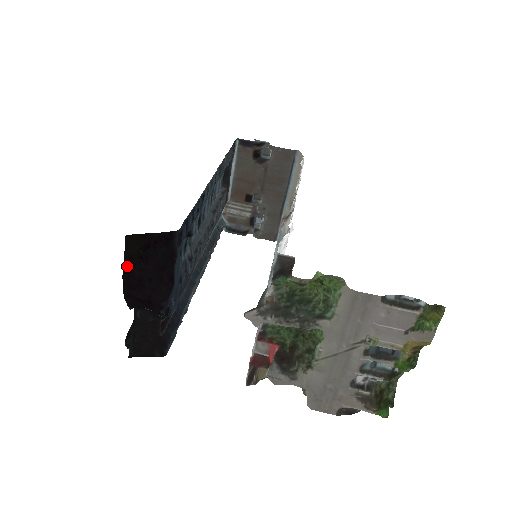
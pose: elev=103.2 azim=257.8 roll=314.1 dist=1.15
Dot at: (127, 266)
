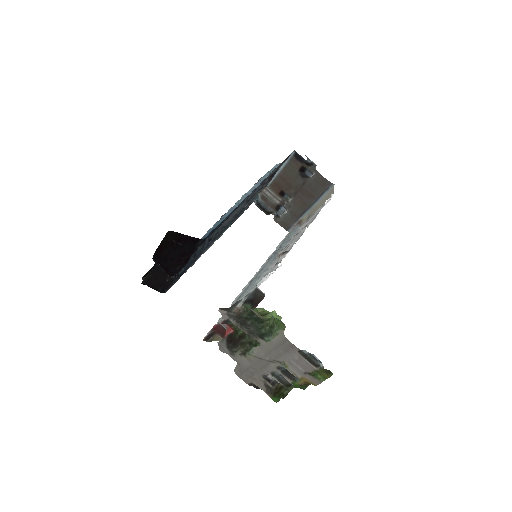
Dot at: (162, 245)
